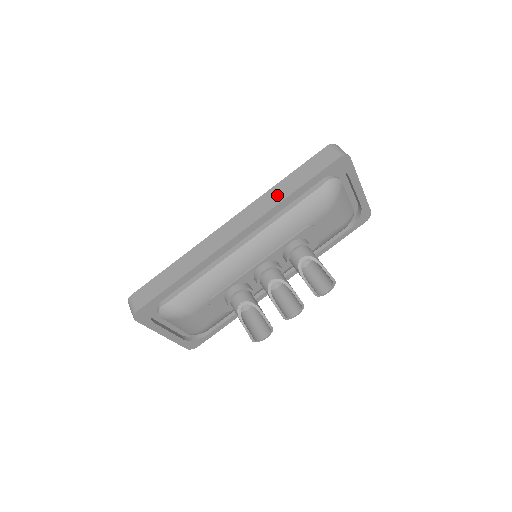
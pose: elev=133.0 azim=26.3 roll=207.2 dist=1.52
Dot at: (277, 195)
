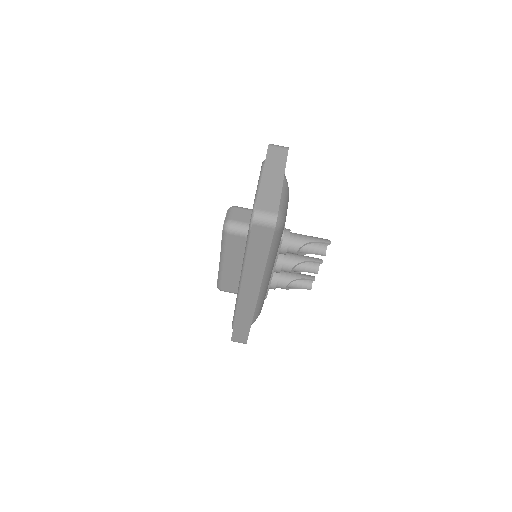
Dot at: (256, 268)
